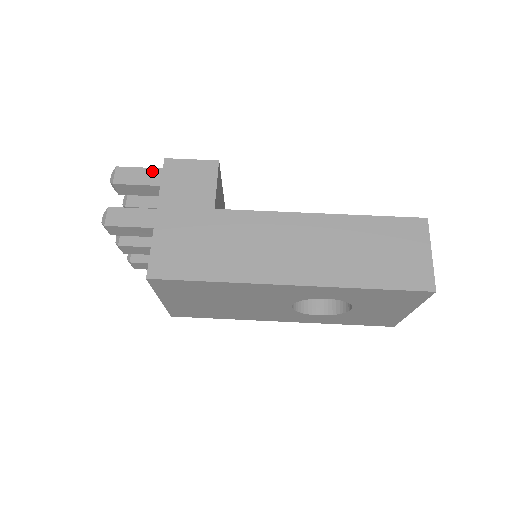
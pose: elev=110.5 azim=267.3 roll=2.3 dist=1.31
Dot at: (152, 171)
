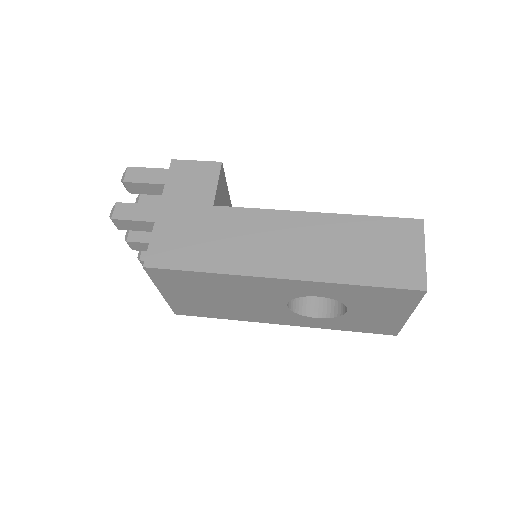
Dot at: (160, 171)
